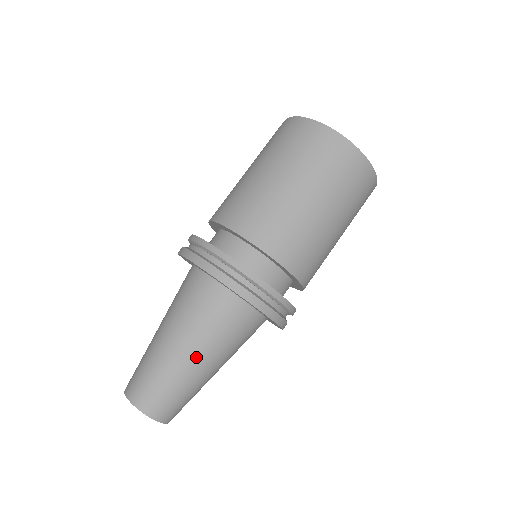
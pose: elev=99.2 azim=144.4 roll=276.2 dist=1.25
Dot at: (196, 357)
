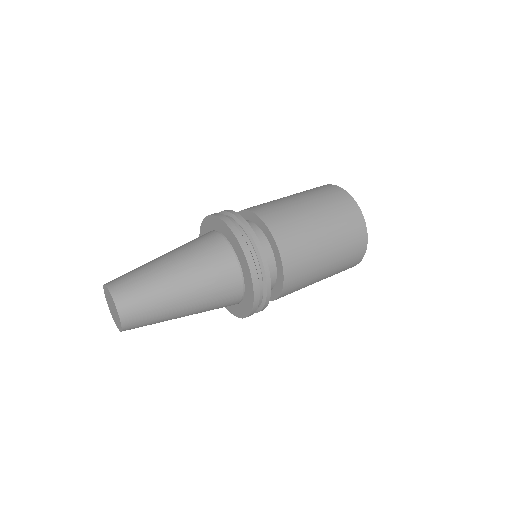
Dot at: (178, 274)
